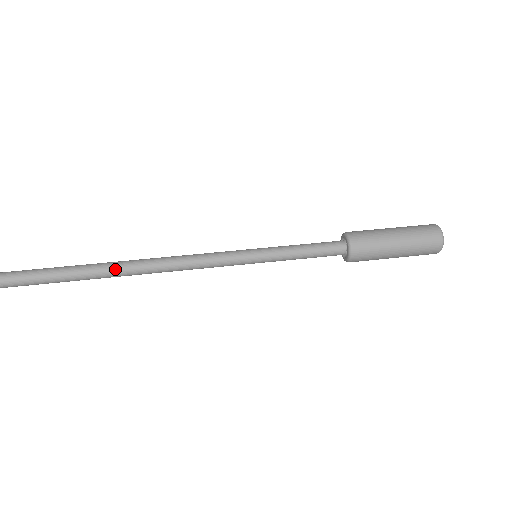
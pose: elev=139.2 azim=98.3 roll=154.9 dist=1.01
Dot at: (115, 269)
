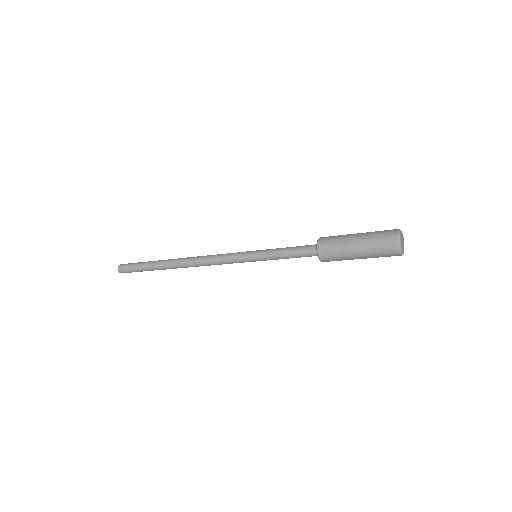
Dot at: (173, 260)
